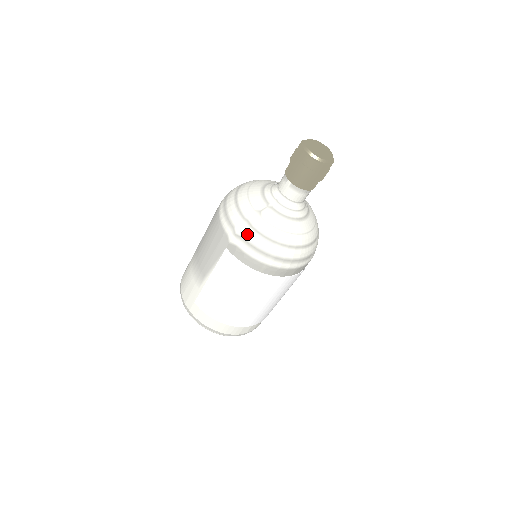
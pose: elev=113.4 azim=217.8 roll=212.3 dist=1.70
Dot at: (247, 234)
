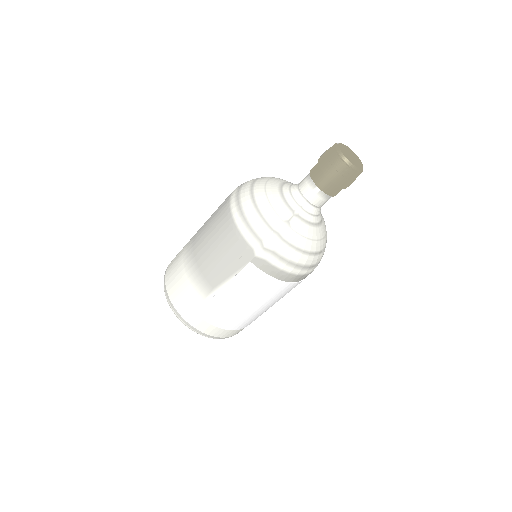
Dot at: (278, 247)
